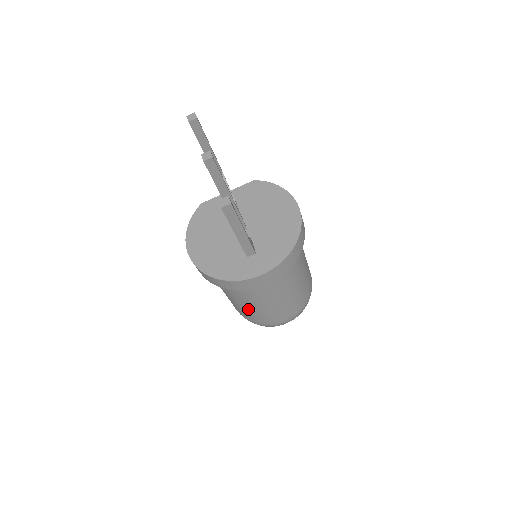
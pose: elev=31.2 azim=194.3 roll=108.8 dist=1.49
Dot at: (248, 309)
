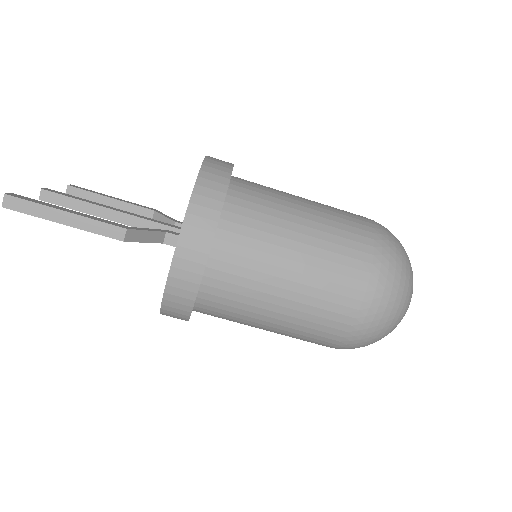
Dot at: (289, 324)
